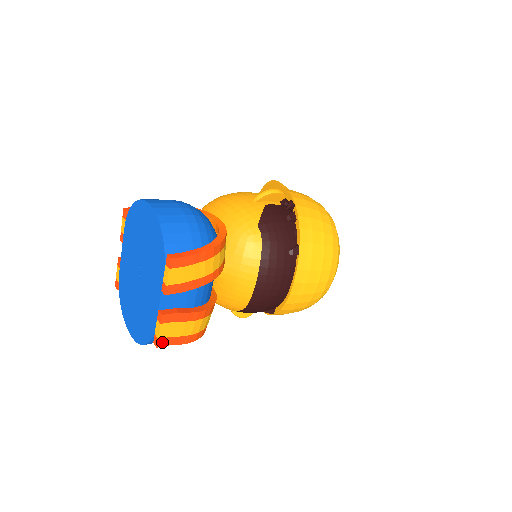
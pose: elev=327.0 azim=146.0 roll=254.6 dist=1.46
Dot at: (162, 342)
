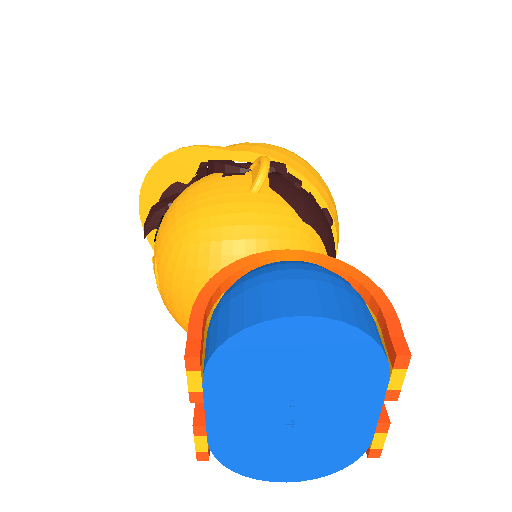
Dot at: occluded
